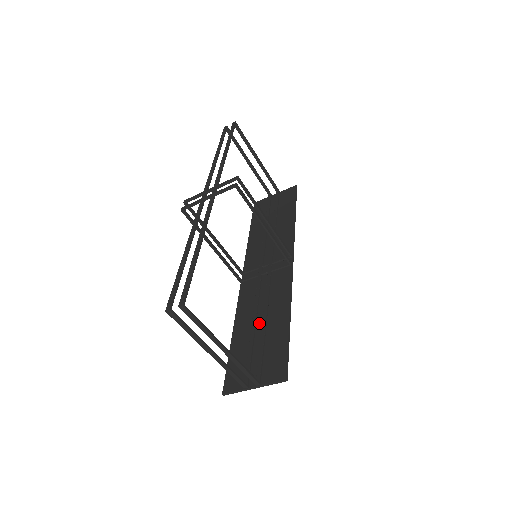
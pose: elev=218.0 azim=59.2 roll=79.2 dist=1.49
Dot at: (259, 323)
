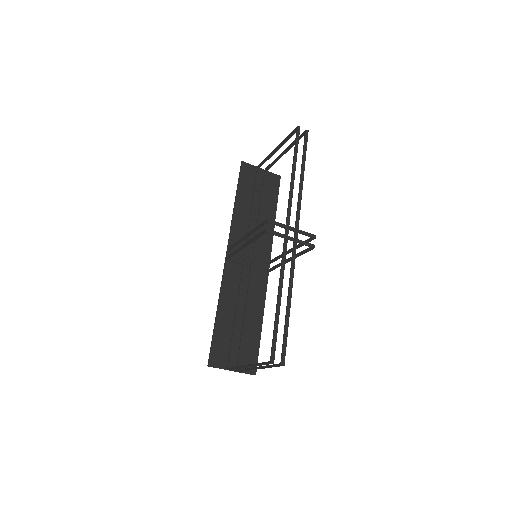
Dot at: (240, 315)
